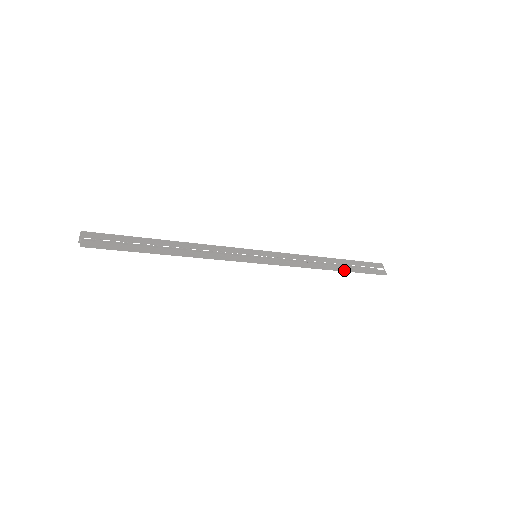
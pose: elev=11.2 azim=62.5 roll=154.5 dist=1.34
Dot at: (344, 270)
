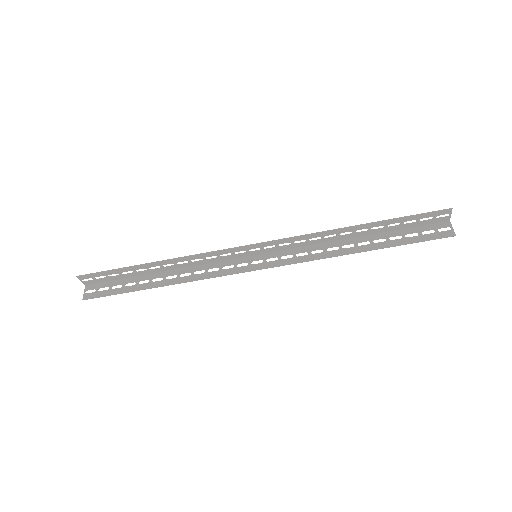
Dot at: (375, 223)
